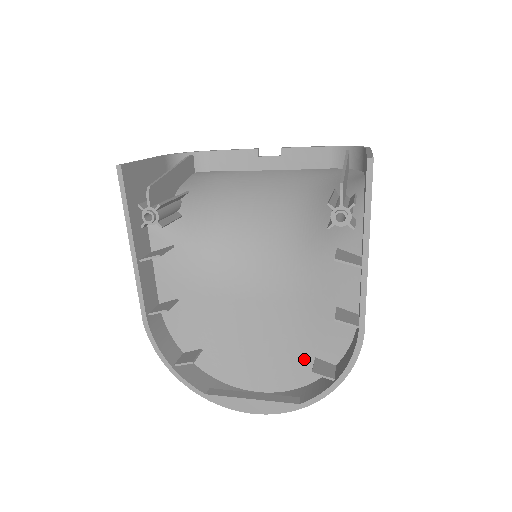
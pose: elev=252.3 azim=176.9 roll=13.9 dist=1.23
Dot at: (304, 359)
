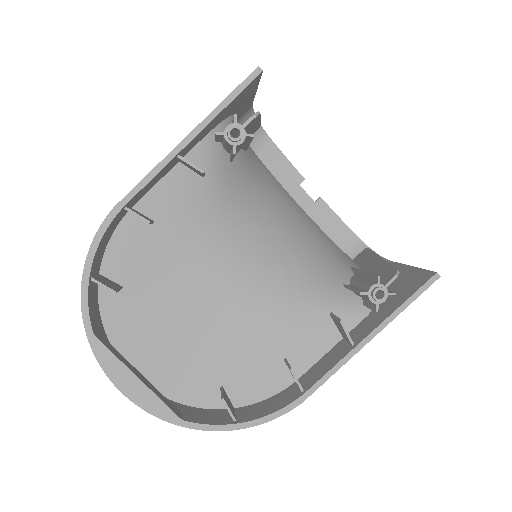
Dot at: (210, 379)
